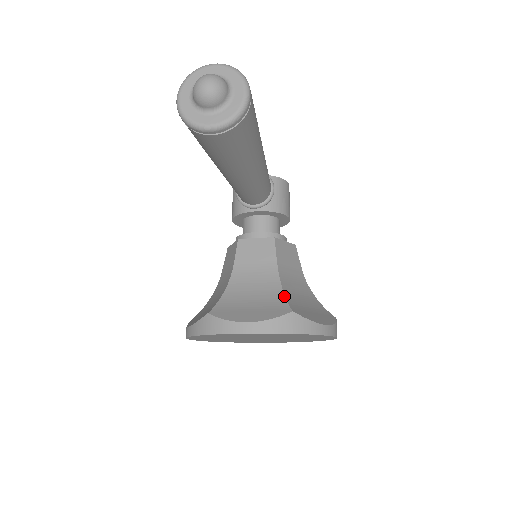
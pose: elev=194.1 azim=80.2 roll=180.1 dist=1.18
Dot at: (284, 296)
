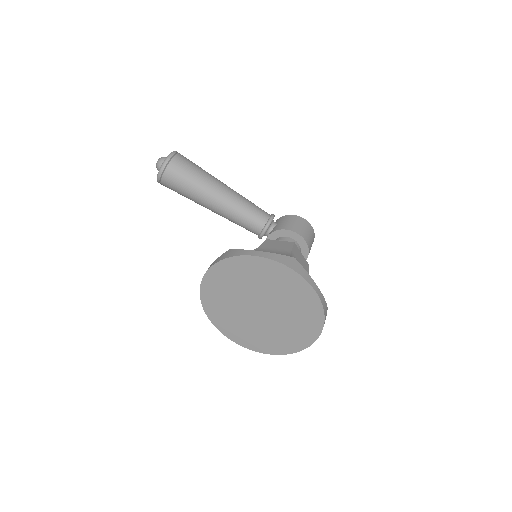
Dot at: occluded
